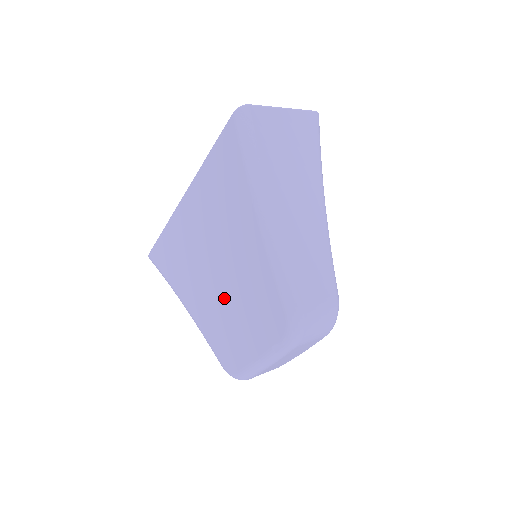
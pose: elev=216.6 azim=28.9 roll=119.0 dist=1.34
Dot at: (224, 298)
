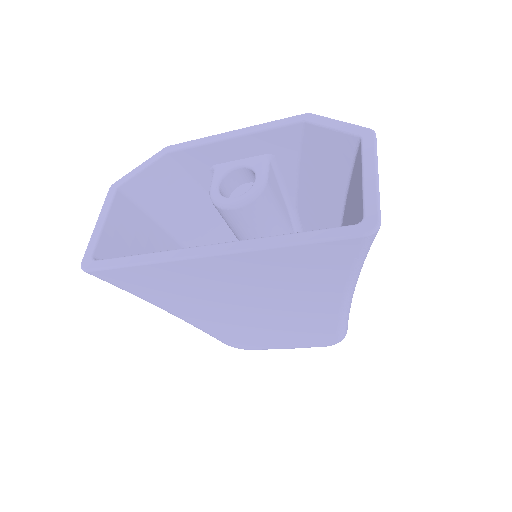
Dot at: (254, 323)
